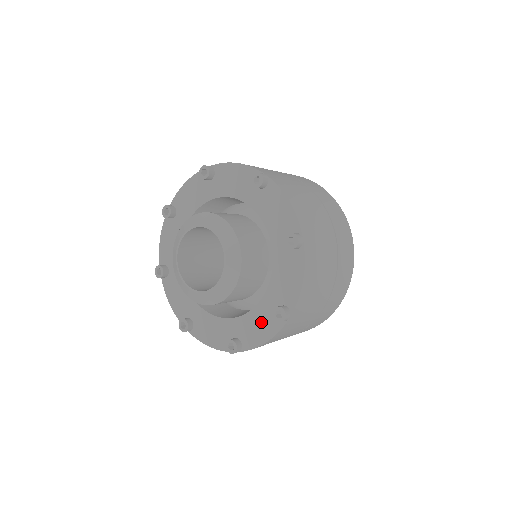
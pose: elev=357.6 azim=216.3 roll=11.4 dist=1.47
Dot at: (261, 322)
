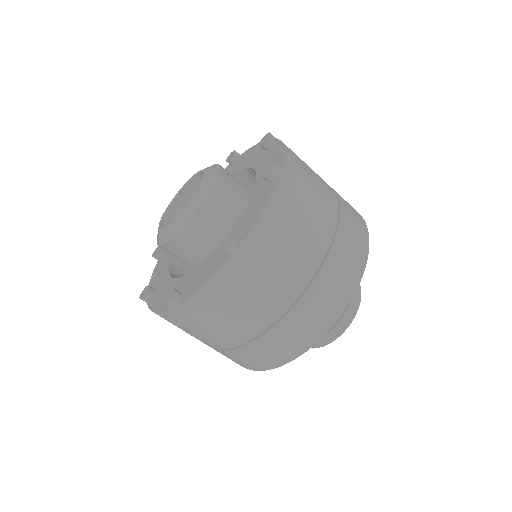
Dot at: (268, 160)
